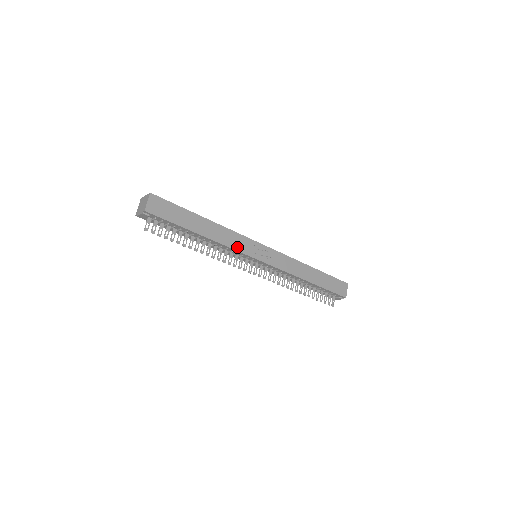
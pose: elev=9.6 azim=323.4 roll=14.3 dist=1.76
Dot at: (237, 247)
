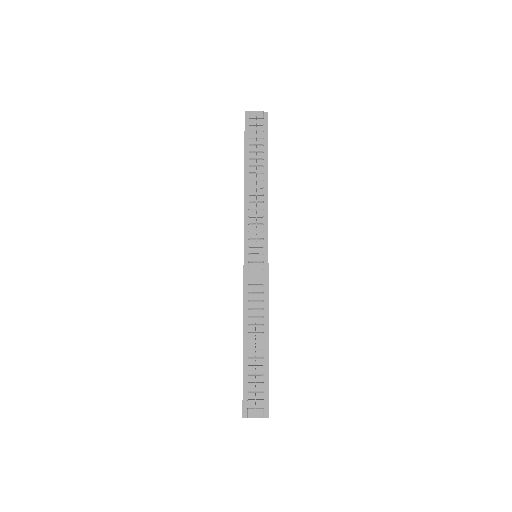
Dot at: occluded
